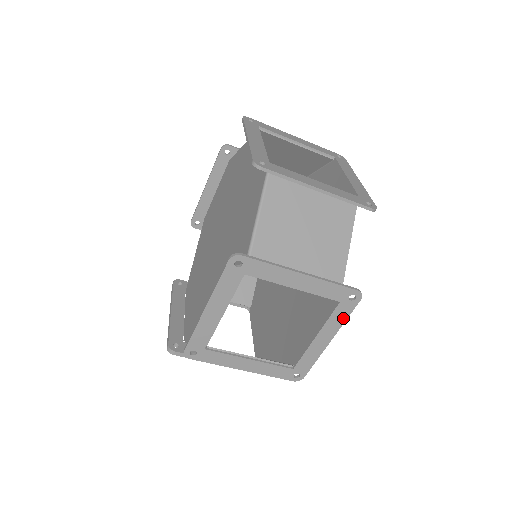
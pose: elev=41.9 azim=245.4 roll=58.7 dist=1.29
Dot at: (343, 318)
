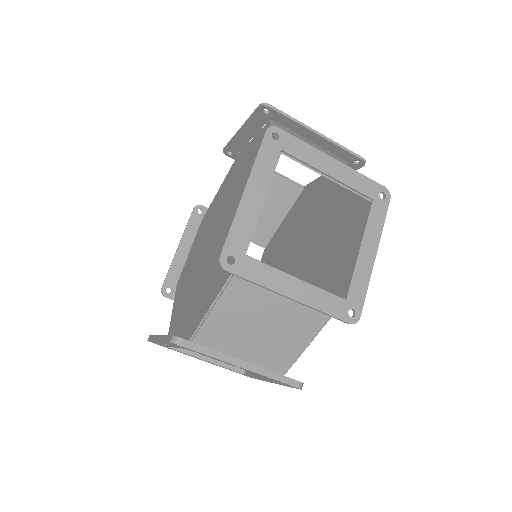
Dot at: (380, 222)
